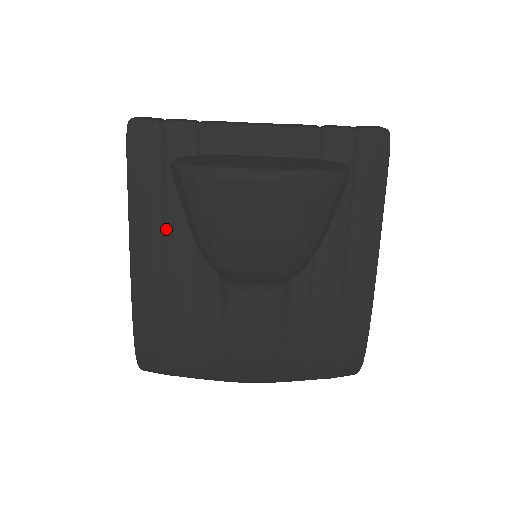
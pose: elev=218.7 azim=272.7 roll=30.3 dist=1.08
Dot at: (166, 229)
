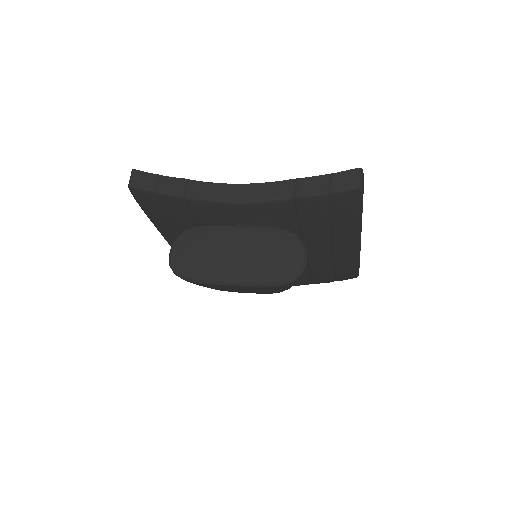
Dot at: occluded
